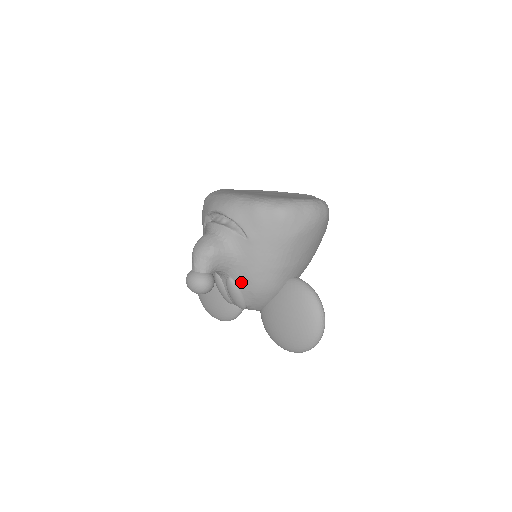
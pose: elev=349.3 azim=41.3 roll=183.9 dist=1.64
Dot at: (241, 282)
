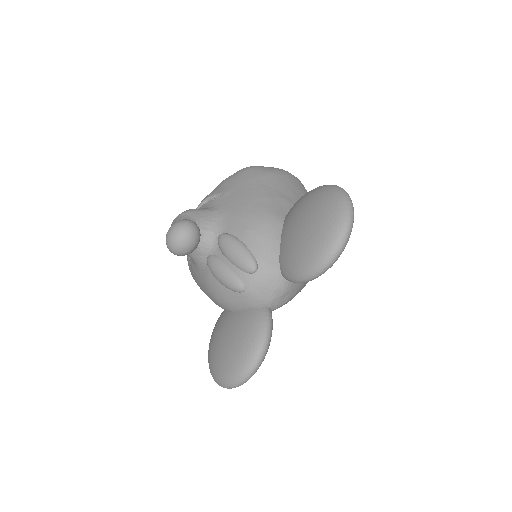
Dot at: (233, 228)
